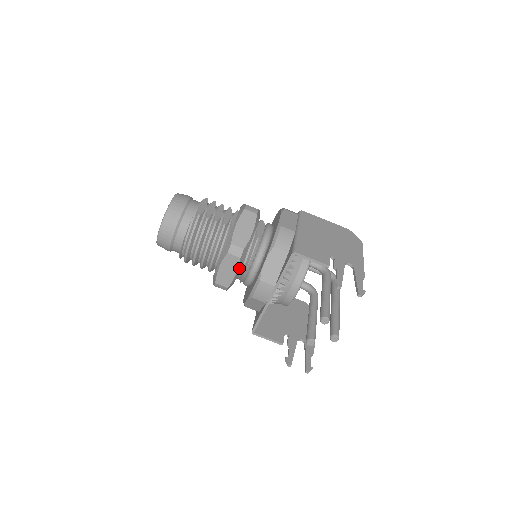
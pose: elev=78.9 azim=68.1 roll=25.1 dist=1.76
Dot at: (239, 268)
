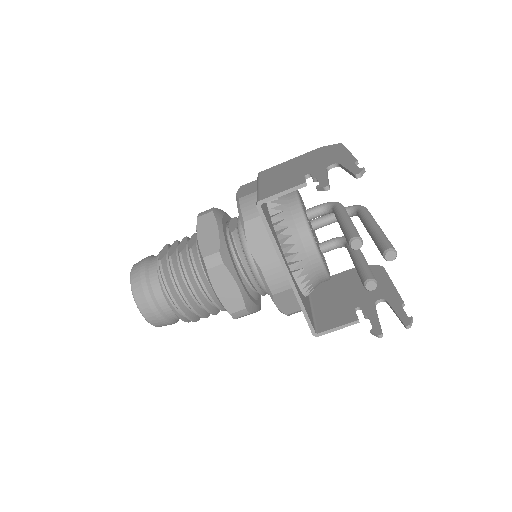
Dot at: (235, 276)
